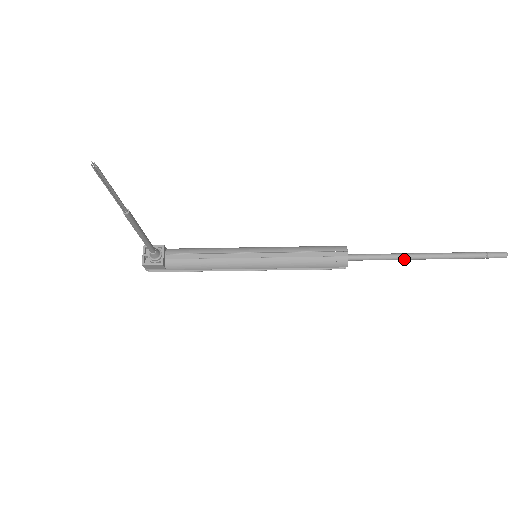
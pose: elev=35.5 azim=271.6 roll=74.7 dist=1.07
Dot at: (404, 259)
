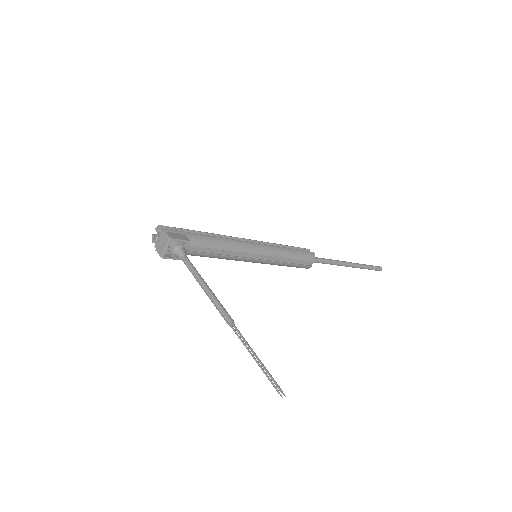
Dot at: occluded
